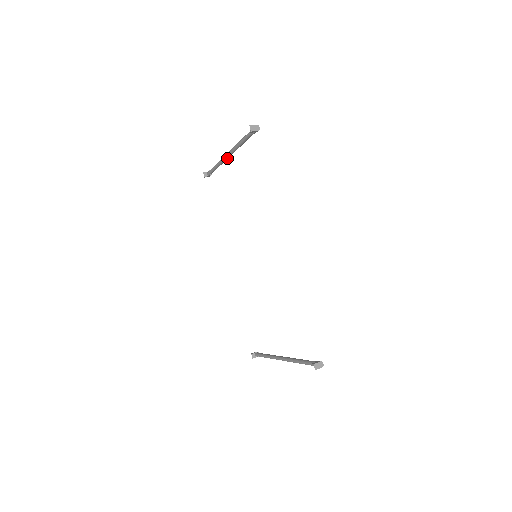
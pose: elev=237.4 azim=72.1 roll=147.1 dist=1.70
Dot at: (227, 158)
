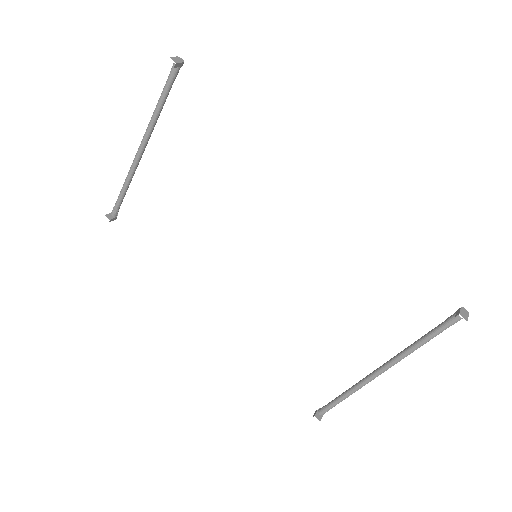
Dot at: (140, 158)
